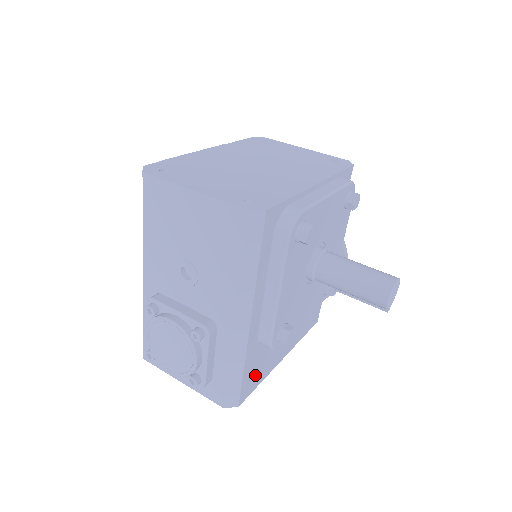
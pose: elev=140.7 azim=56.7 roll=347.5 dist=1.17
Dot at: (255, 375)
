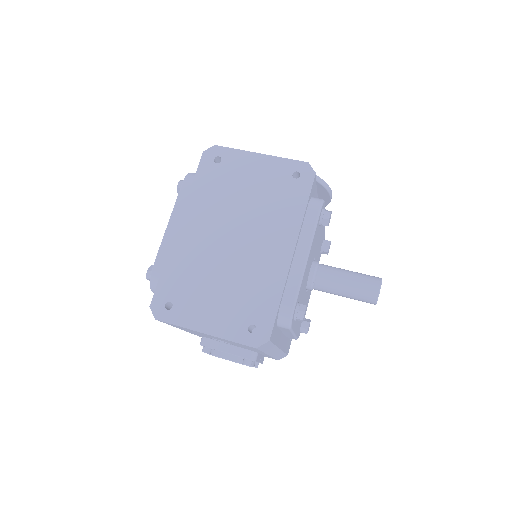
Dot at: occluded
